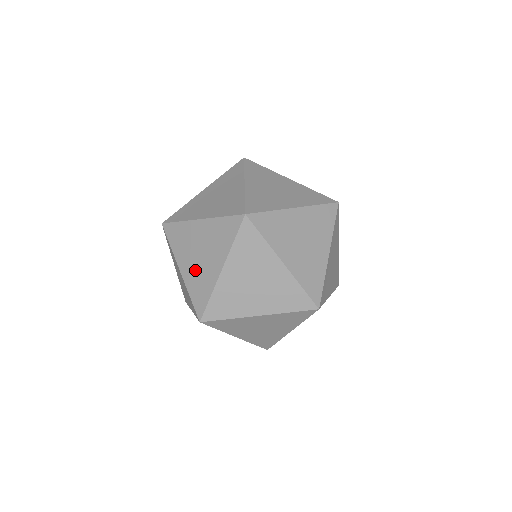
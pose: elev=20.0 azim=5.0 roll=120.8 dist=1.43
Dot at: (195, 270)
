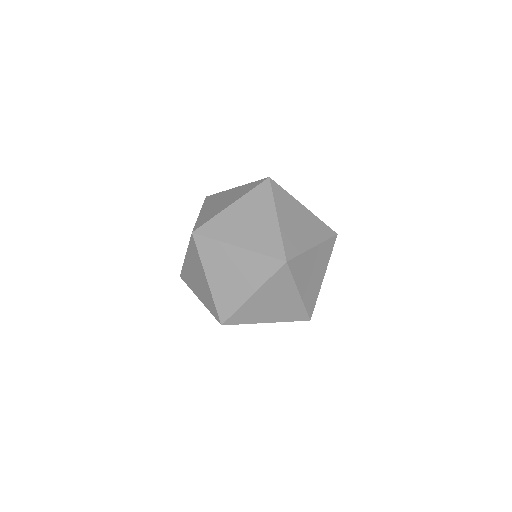
Dot at: (202, 292)
